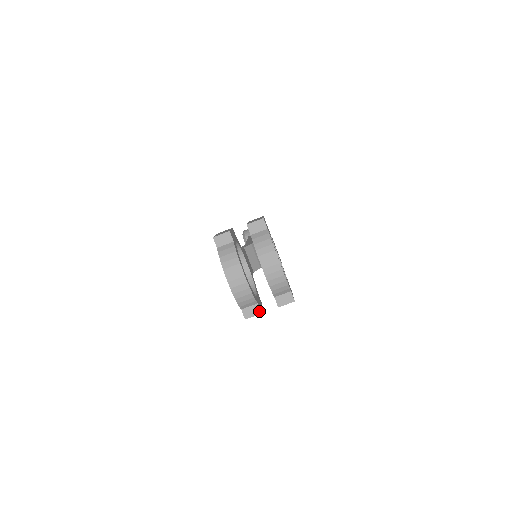
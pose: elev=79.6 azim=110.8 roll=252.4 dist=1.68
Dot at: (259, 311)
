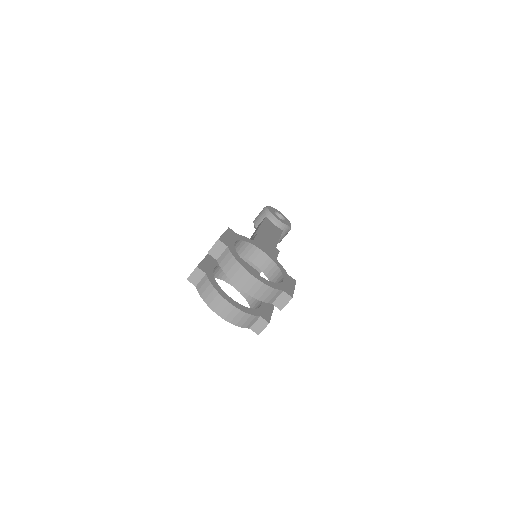
Dot at: (266, 322)
